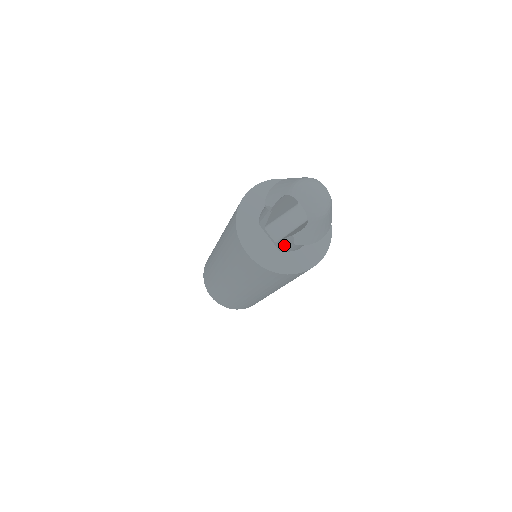
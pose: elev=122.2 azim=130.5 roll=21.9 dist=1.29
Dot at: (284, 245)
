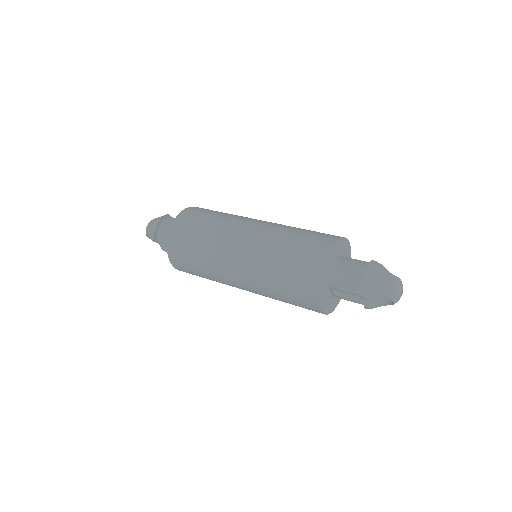
Dot at: occluded
